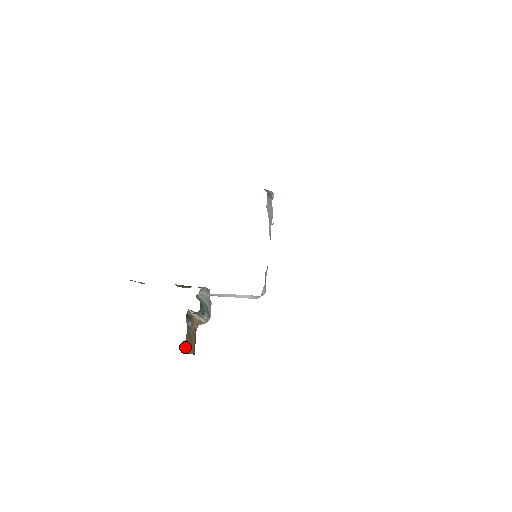
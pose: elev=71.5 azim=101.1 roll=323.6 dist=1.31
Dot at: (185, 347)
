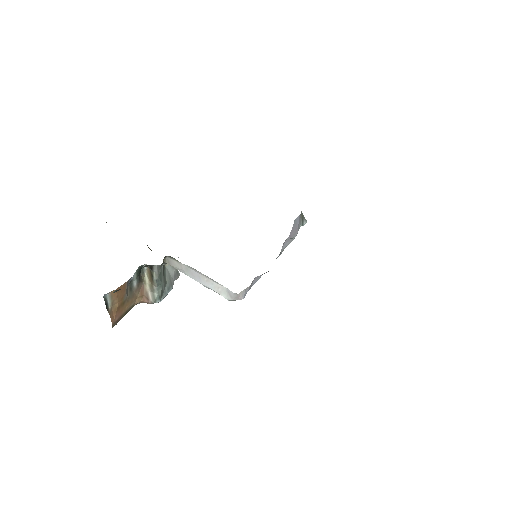
Dot at: (112, 298)
